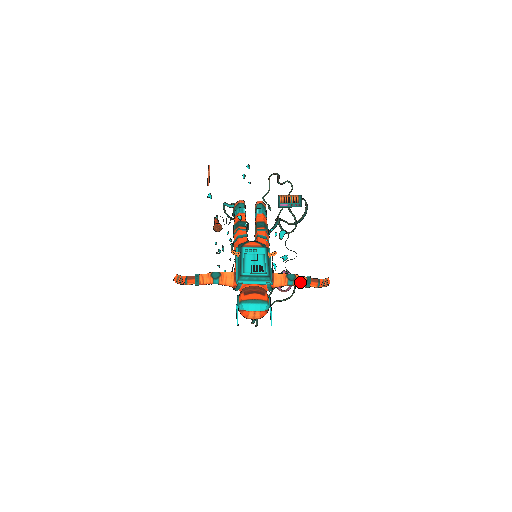
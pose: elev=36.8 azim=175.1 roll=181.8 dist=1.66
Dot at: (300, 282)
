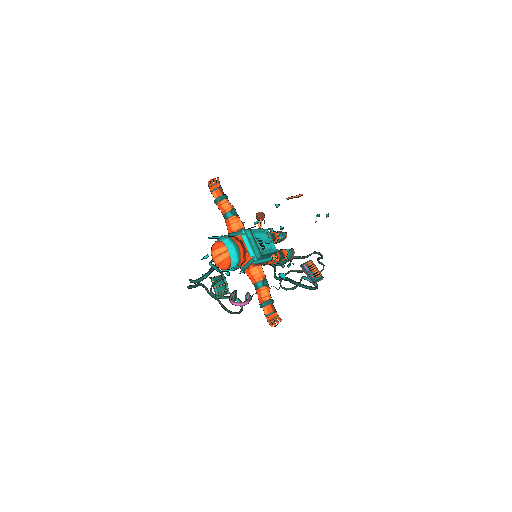
Dot at: (265, 294)
